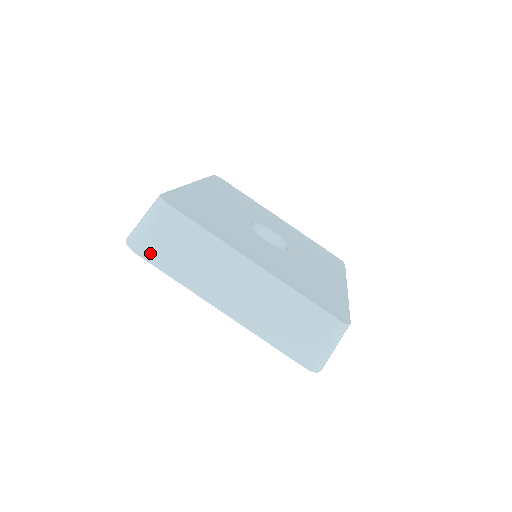
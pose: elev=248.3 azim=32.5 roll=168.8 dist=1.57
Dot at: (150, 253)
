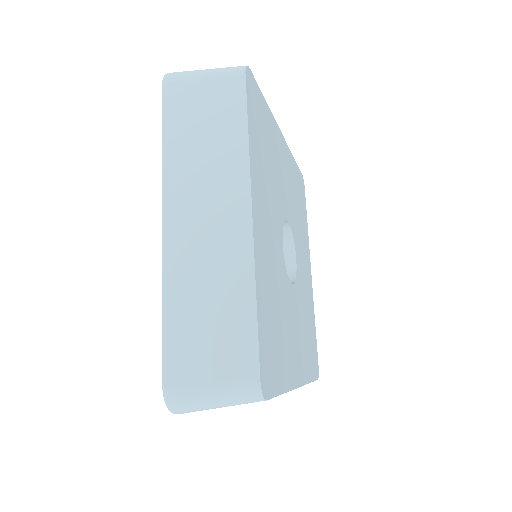
Dot at: occluded
